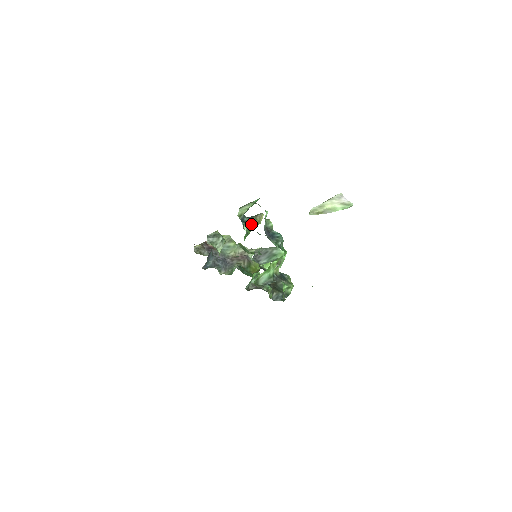
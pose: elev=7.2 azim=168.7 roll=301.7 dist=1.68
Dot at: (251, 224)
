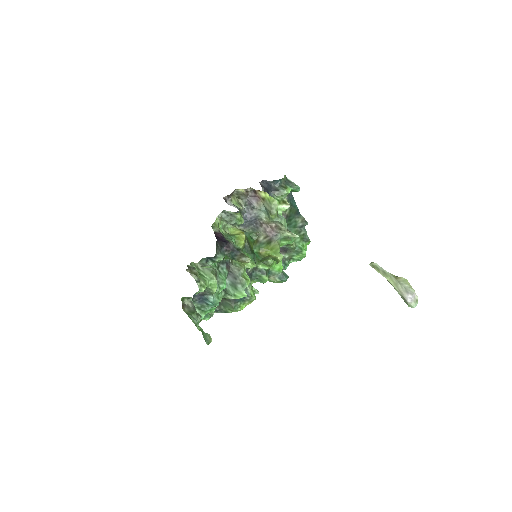
Dot at: (231, 258)
